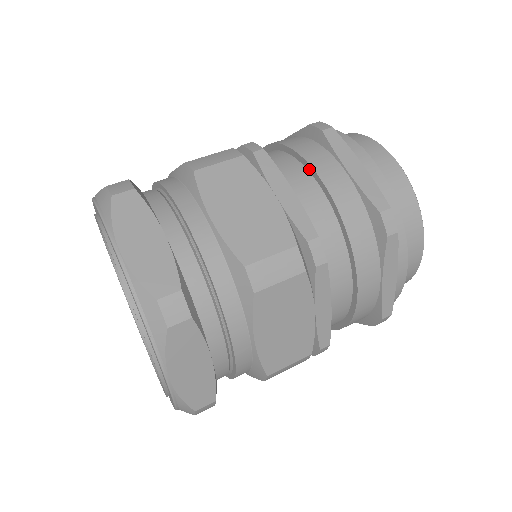
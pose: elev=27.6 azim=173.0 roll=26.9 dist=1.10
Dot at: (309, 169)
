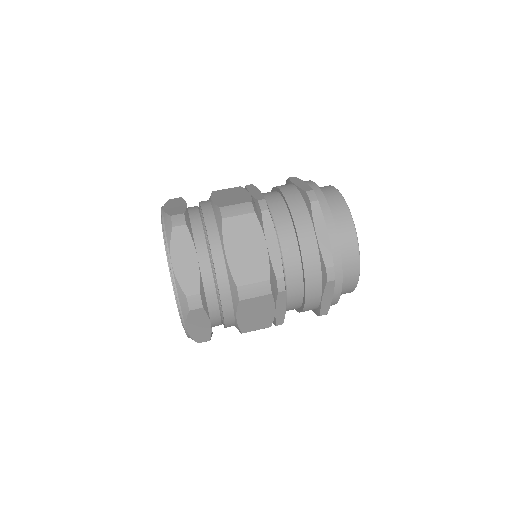
Dot at: (294, 227)
